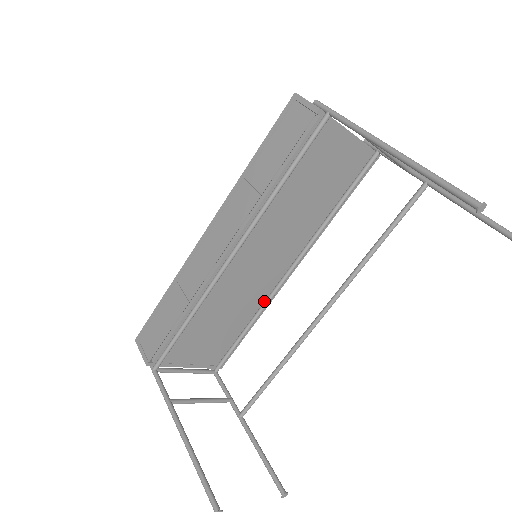
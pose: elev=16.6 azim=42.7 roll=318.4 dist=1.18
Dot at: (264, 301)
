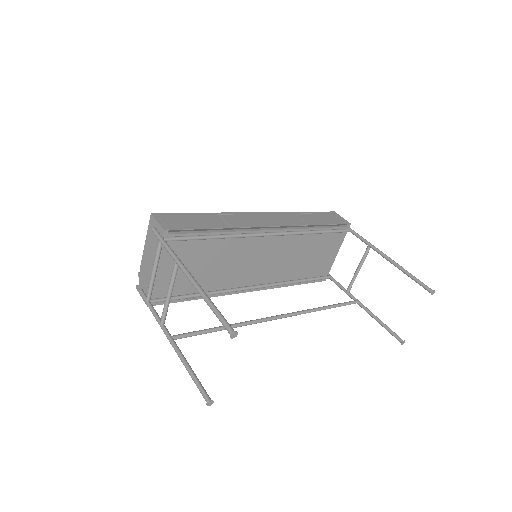
Dot at: (225, 289)
